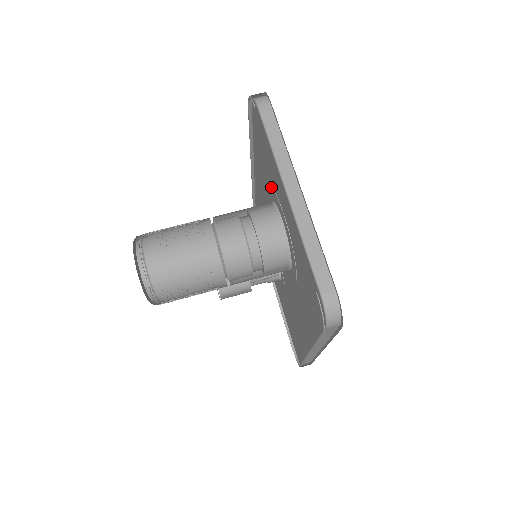
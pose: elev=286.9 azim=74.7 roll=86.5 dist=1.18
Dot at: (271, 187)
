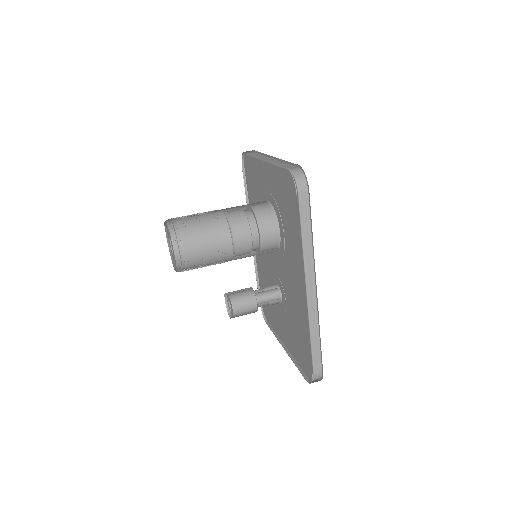
Dot at: (260, 199)
